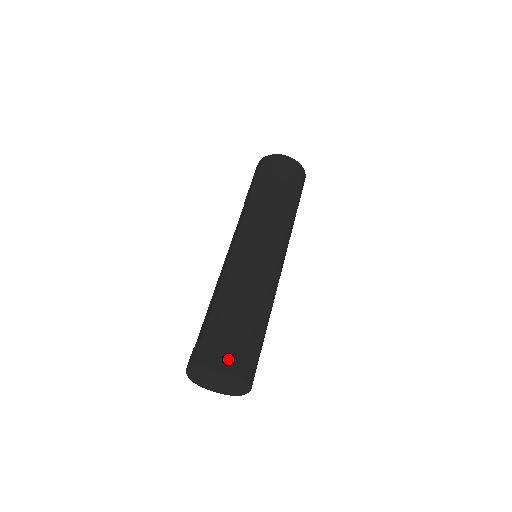
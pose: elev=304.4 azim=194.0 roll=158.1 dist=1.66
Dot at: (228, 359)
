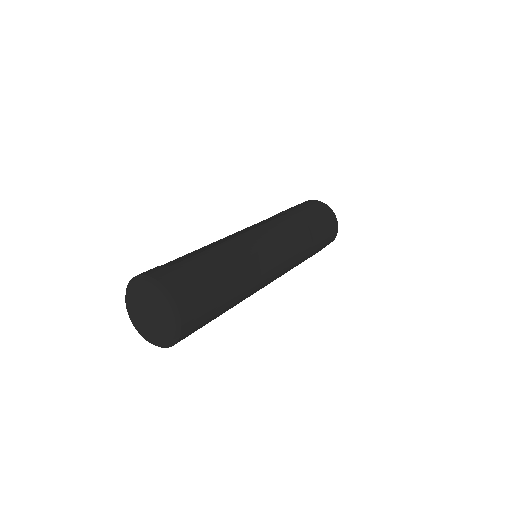
Dot at: occluded
